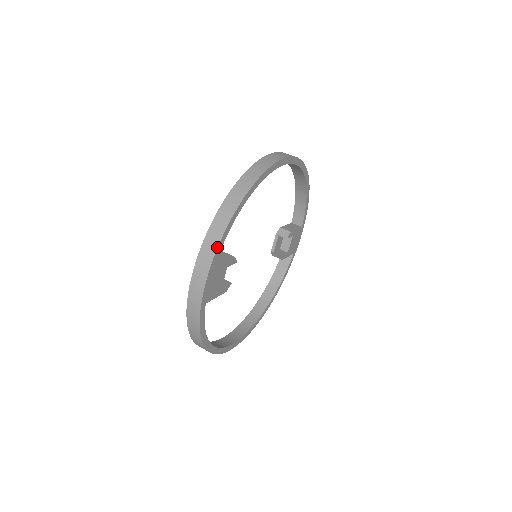
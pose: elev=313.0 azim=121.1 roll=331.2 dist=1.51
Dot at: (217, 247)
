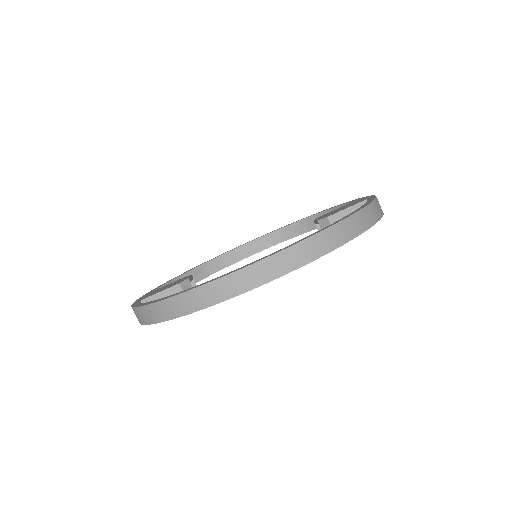
Dot at: occluded
